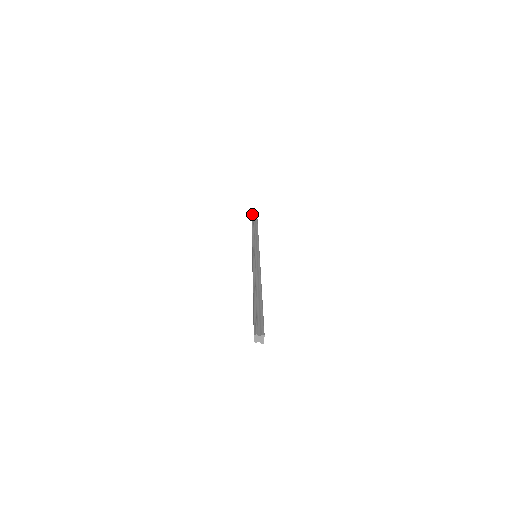
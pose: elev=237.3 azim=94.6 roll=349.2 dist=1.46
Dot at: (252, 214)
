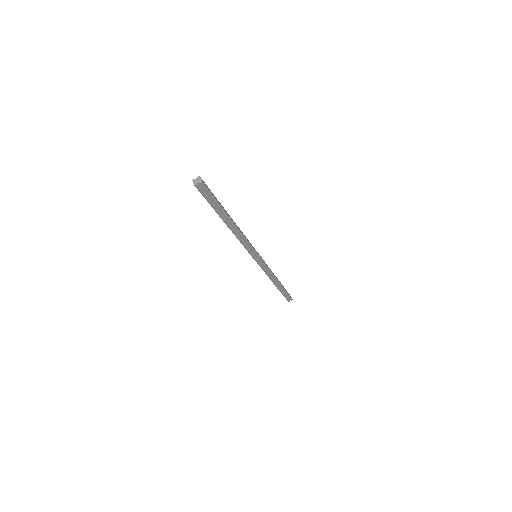
Dot at: occluded
